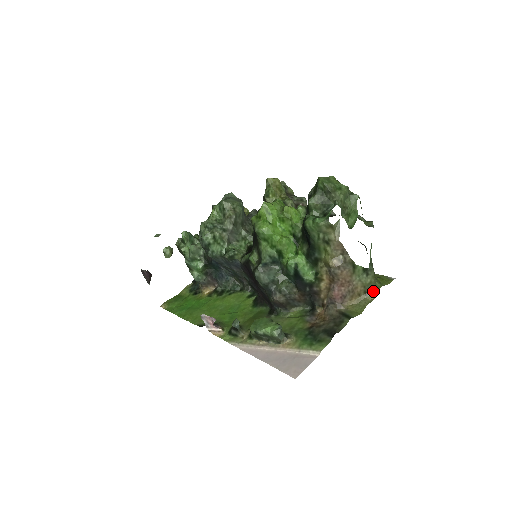
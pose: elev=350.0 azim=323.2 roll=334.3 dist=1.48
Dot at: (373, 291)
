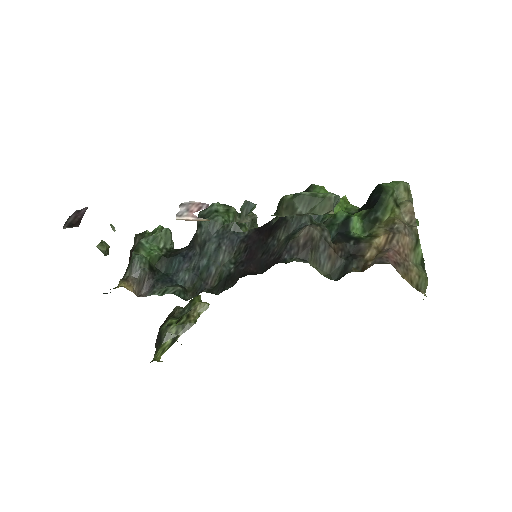
Dot at: (425, 295)
